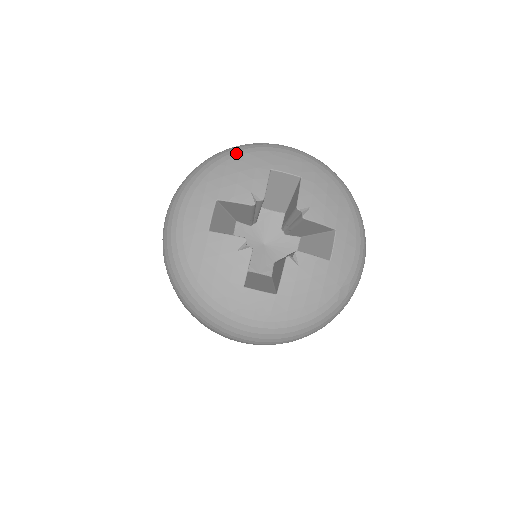
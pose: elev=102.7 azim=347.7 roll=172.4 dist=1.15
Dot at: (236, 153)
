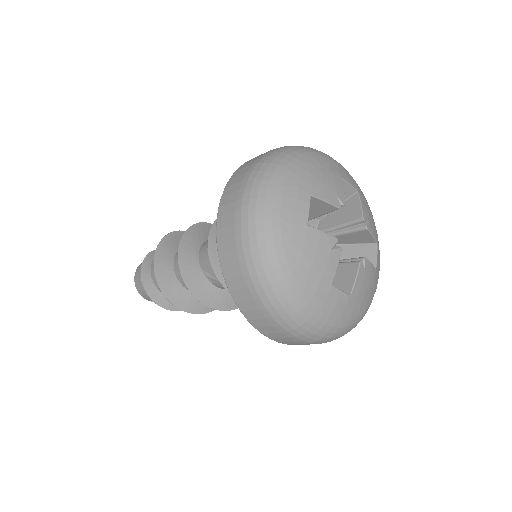
Dot at: (310, 153)
